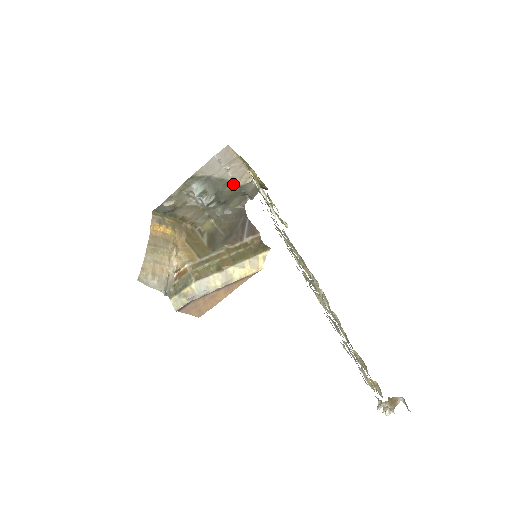
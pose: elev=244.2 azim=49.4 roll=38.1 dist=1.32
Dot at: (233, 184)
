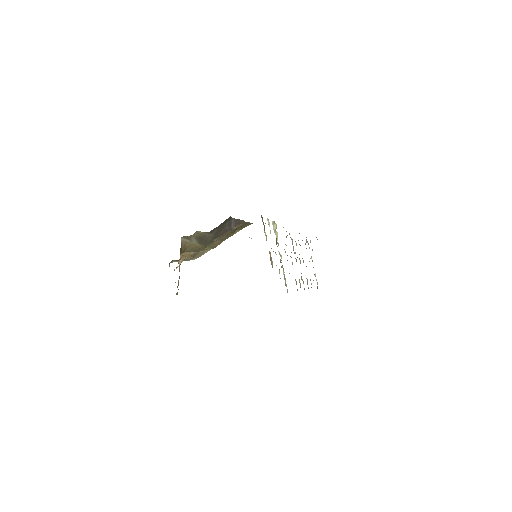
Dot at: occluded
